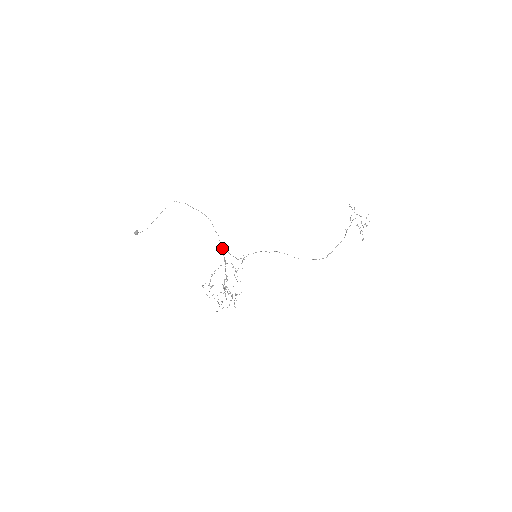
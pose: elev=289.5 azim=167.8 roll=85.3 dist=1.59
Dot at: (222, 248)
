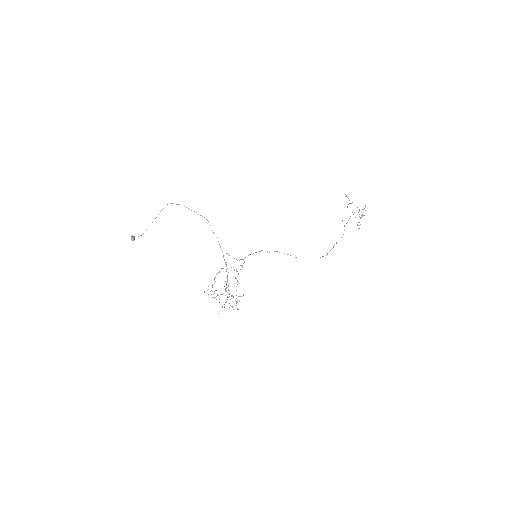
Dot at: (222, 251)
